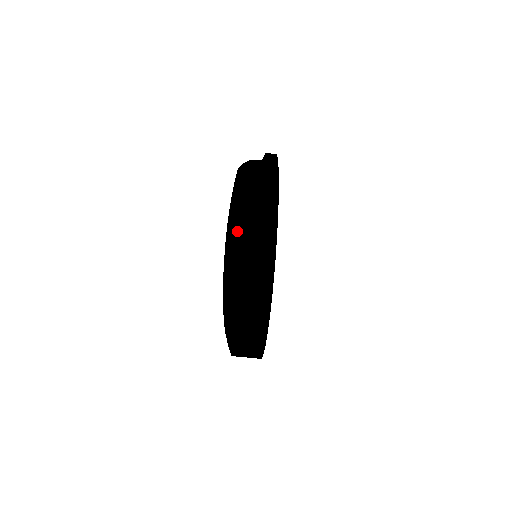
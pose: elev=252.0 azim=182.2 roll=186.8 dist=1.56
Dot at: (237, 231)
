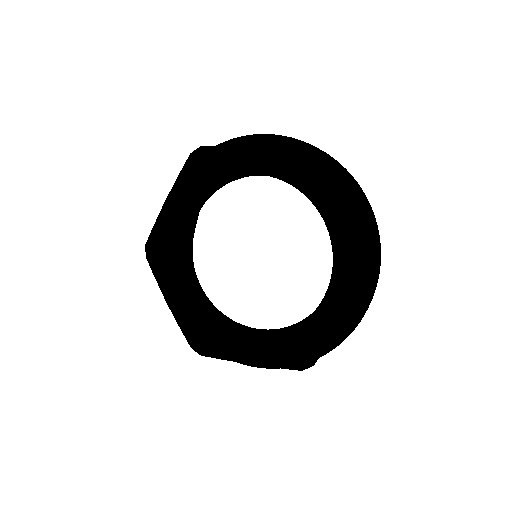
Dot at: occluded
